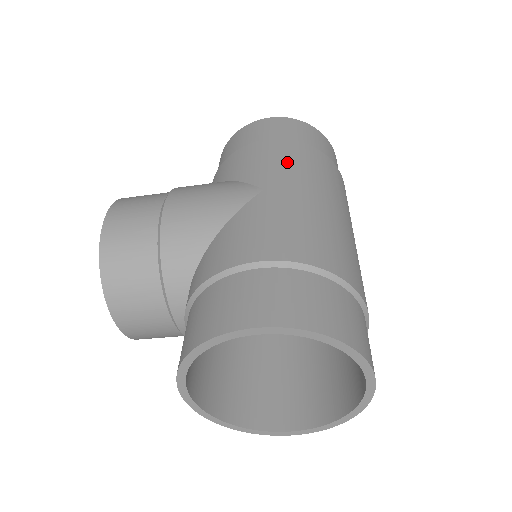
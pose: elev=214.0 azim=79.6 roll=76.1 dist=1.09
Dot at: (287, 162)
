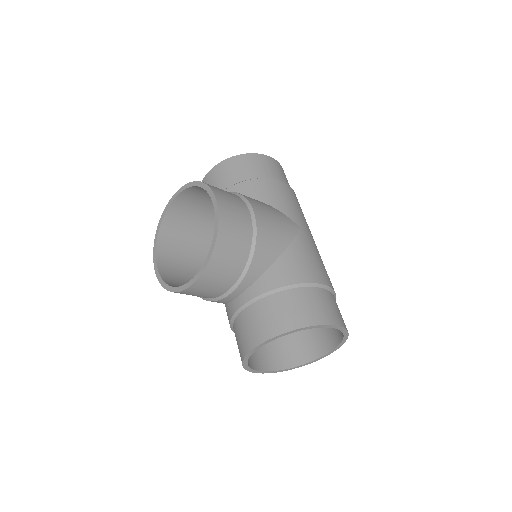
Dot at: (300, 210)
